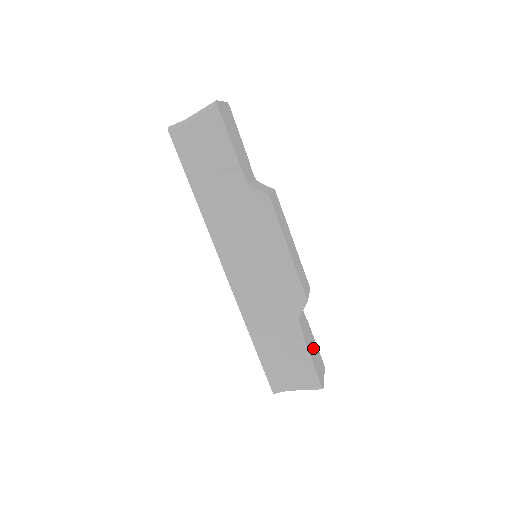
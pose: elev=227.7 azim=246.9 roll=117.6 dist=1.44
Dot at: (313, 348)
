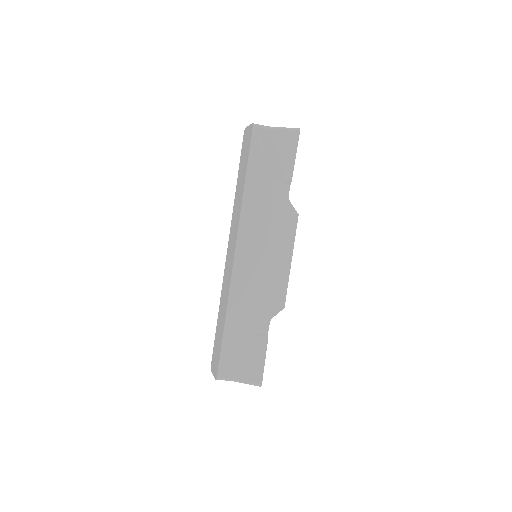
Dot at: occluded
